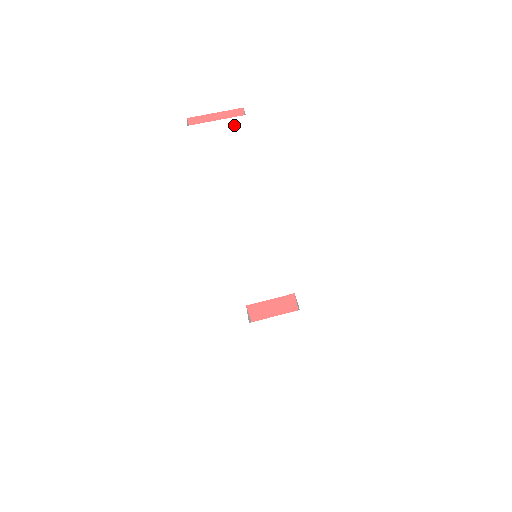
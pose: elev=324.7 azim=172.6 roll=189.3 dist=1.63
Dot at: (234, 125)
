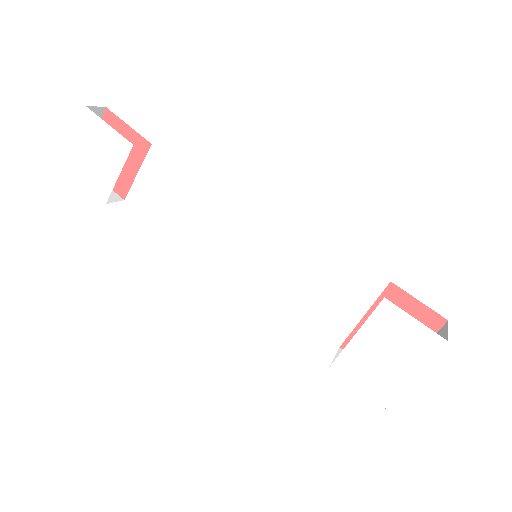
Dot at: (87, 126)
